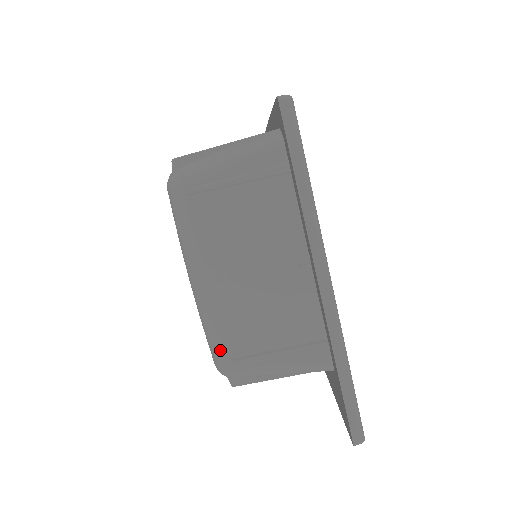
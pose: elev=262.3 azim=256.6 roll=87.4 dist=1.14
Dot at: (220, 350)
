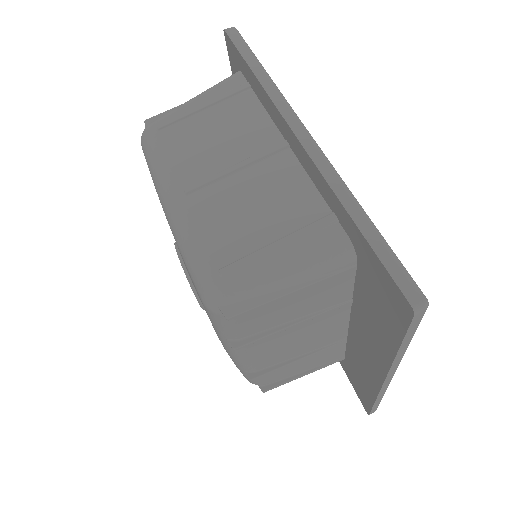
Dot at: (203, 264)
